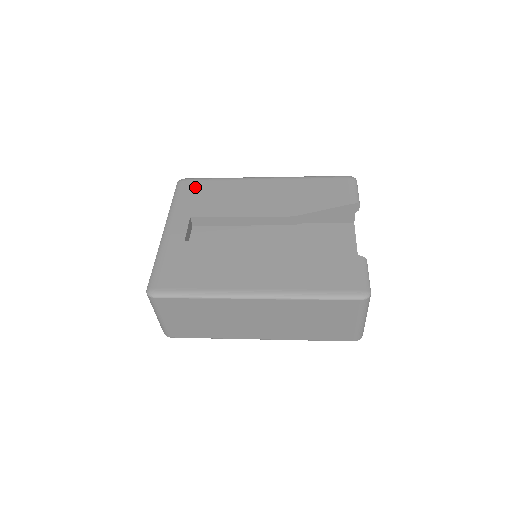
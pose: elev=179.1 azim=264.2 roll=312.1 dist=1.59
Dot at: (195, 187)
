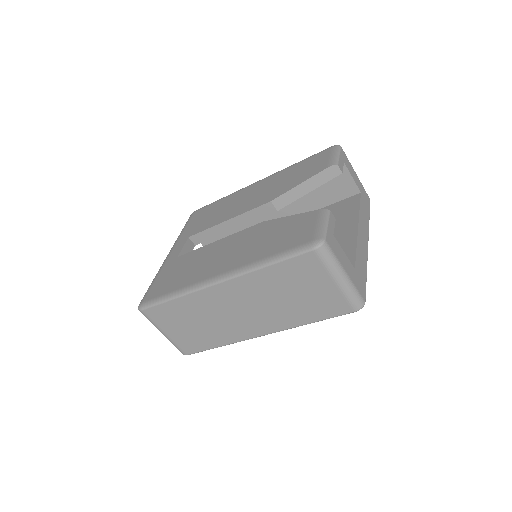
Dot at: (200, 213)
